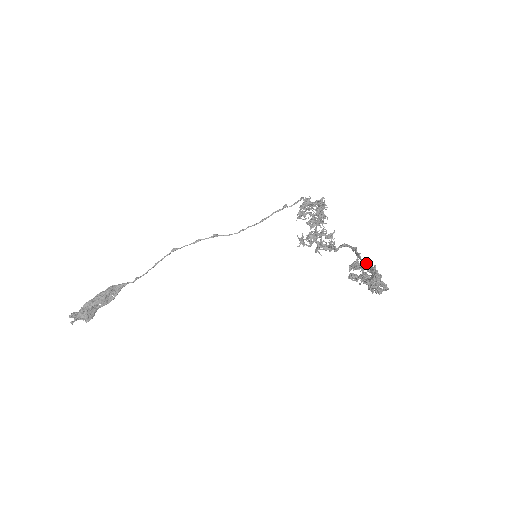
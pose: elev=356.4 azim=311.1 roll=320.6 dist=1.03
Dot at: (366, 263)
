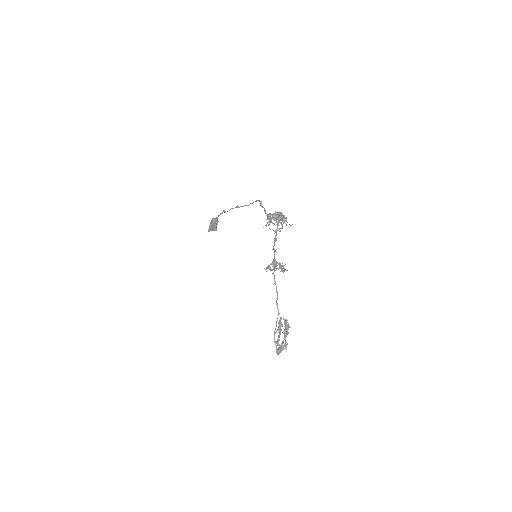
Dot at: (275, 343)
